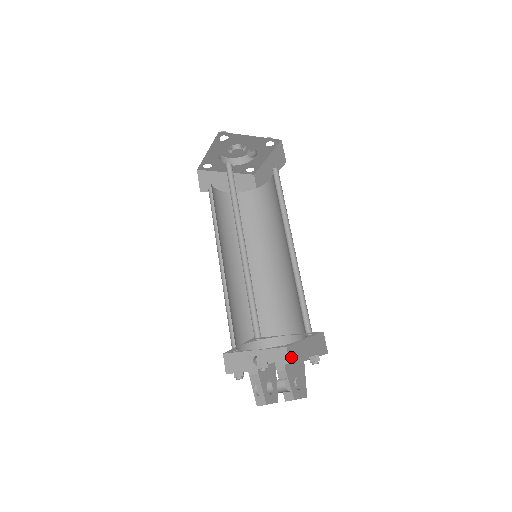
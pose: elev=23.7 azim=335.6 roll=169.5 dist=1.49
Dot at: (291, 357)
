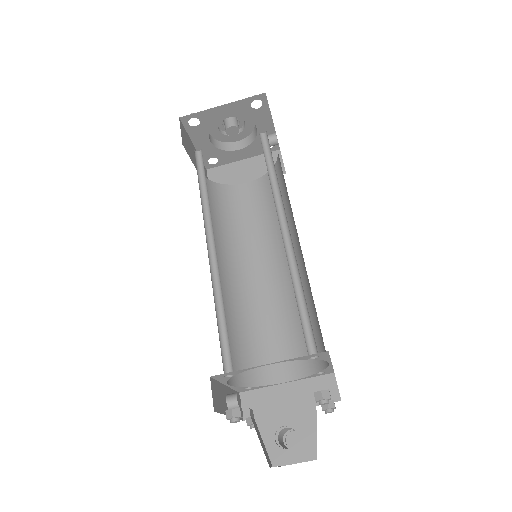
Dot at: (249, 407)
